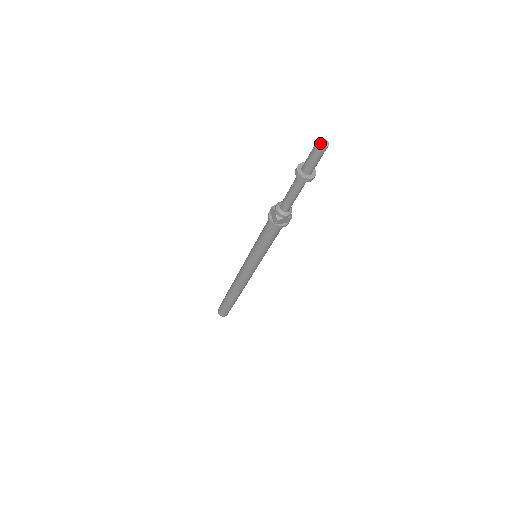
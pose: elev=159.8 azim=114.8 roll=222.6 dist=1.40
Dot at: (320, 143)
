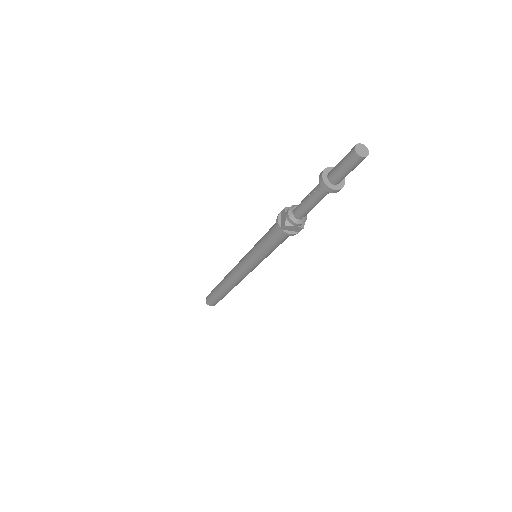
Dot at: (358, 150)
